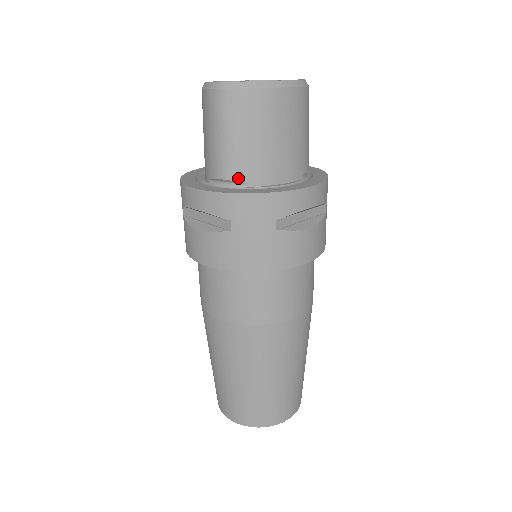
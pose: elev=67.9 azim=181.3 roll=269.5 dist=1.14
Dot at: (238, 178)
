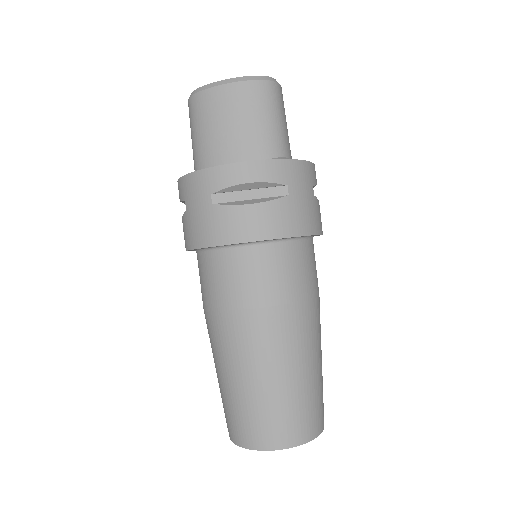
Dot at: (200, 167)
